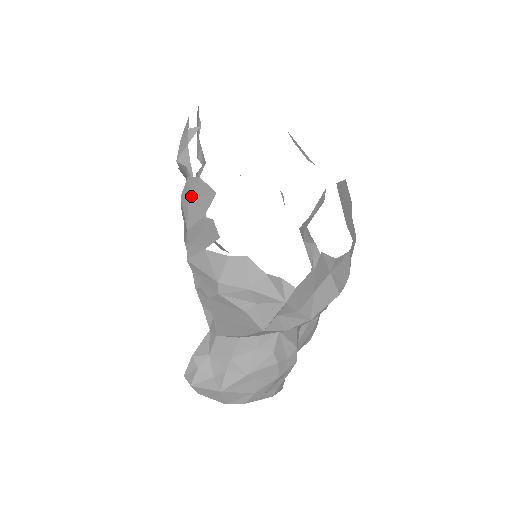
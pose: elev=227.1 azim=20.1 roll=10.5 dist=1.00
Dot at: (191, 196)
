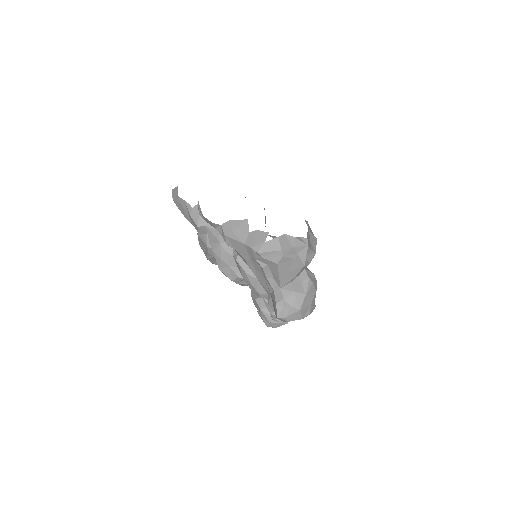
Dot at: (233, 230)
